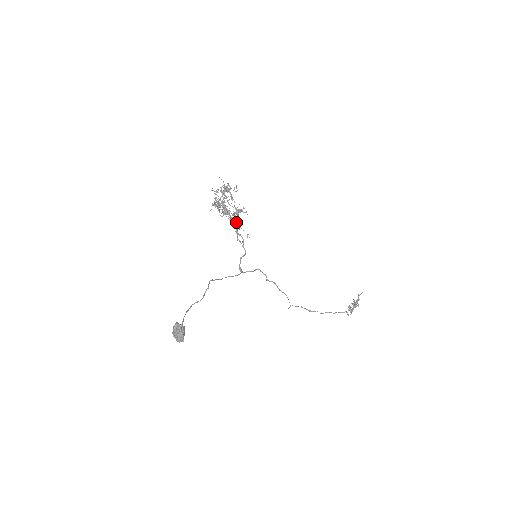
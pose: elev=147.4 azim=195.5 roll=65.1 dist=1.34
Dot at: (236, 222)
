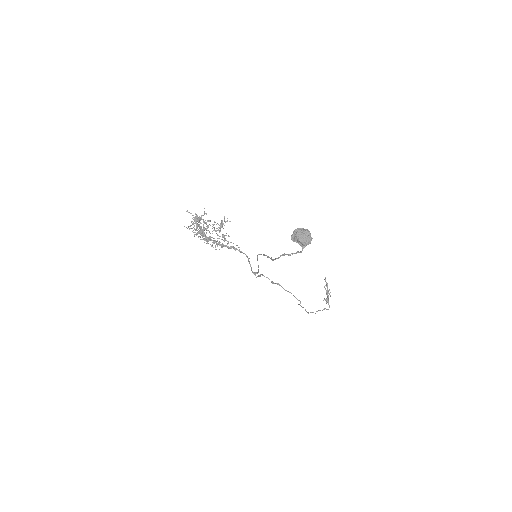
Dot at: occluded
